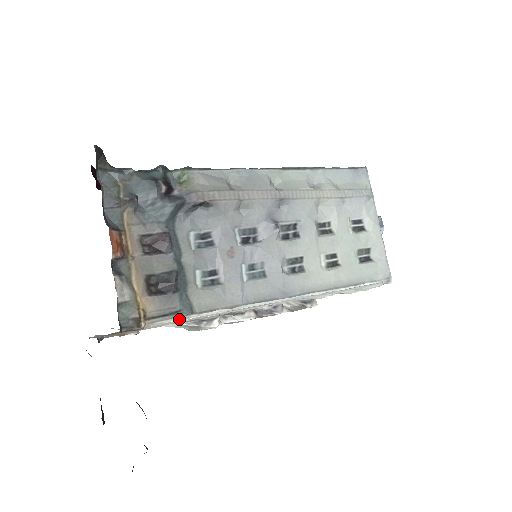
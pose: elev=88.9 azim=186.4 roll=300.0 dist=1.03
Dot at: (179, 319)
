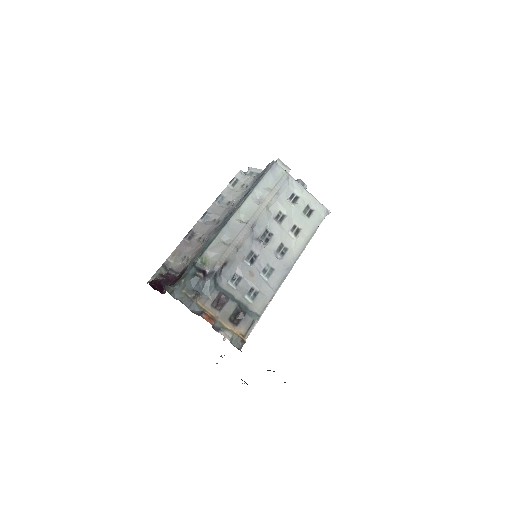
Dot at: occluded
